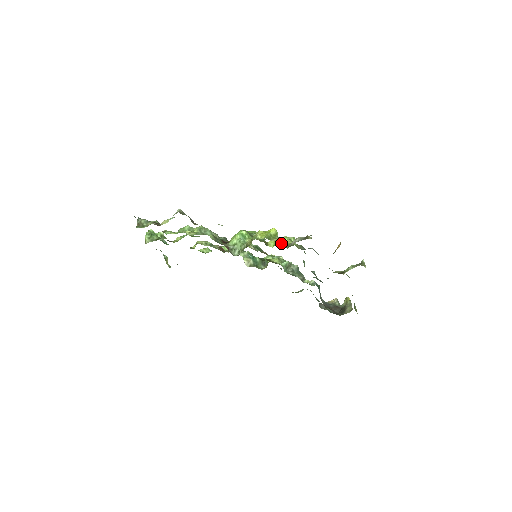
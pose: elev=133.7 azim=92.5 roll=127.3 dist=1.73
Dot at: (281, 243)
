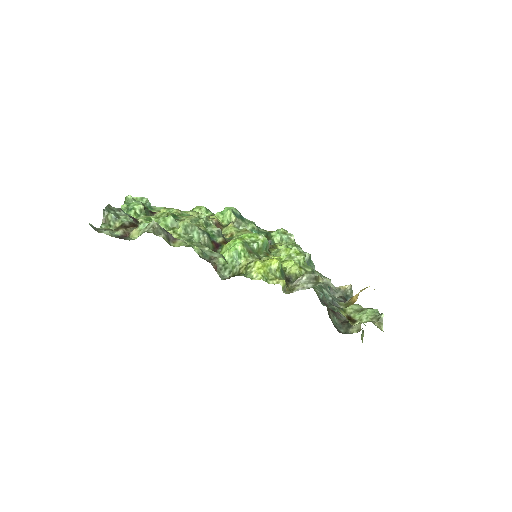
Dot at: (285, 268)
